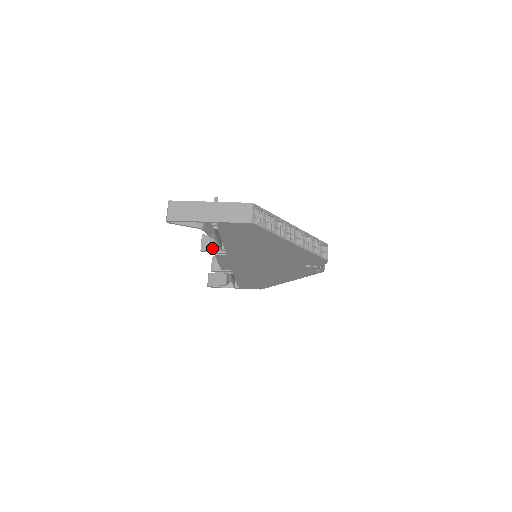
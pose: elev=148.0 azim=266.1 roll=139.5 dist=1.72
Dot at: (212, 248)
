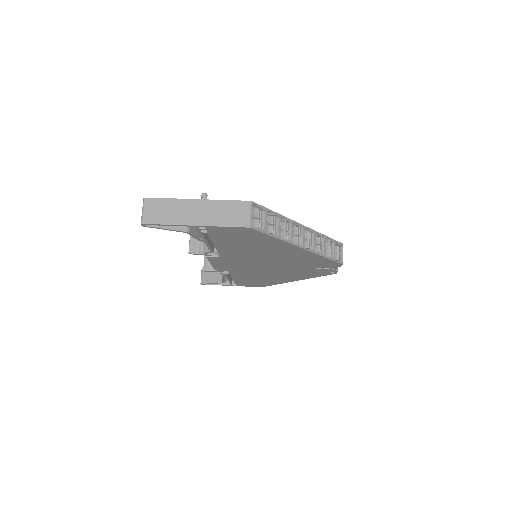
Dot at: (202, 250)
